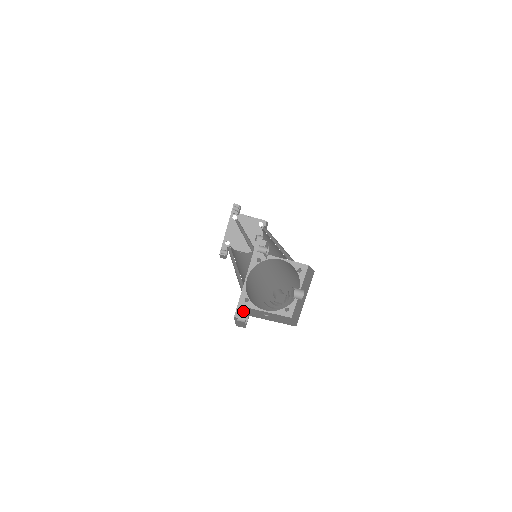
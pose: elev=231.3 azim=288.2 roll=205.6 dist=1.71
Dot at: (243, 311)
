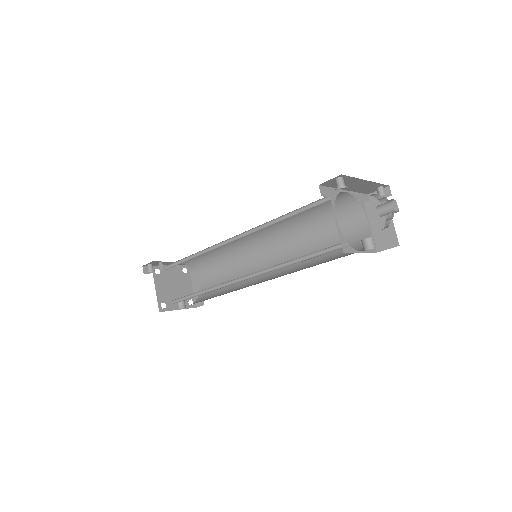
Dot at: (326, 194)
